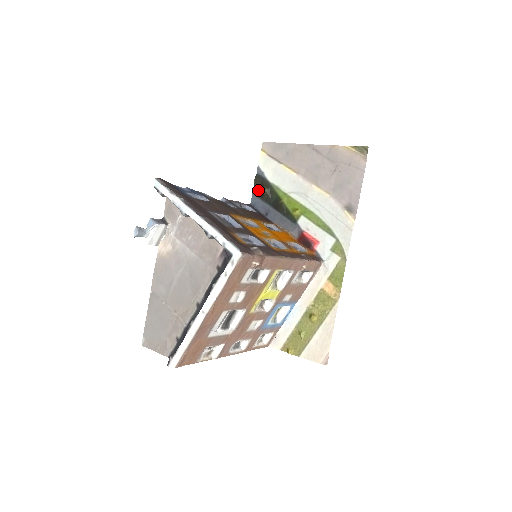
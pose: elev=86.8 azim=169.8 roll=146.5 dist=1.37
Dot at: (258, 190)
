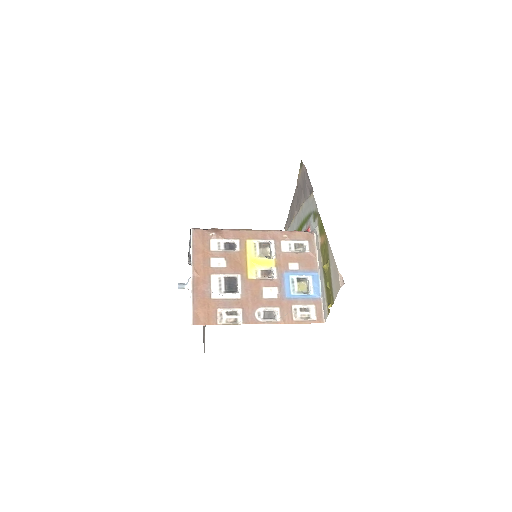
Dot at: occluded
